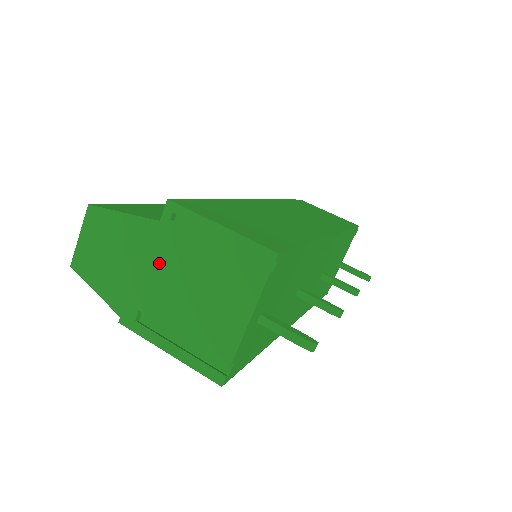
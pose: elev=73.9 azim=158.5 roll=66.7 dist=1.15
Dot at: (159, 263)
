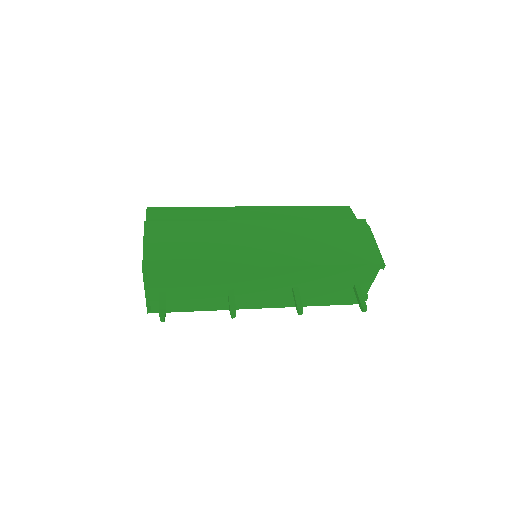
Dot at: occluded
